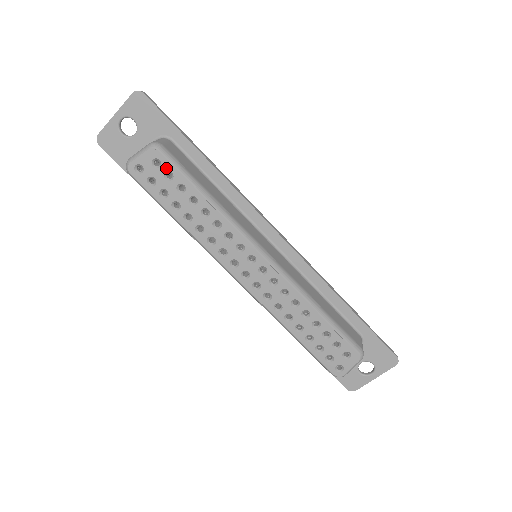
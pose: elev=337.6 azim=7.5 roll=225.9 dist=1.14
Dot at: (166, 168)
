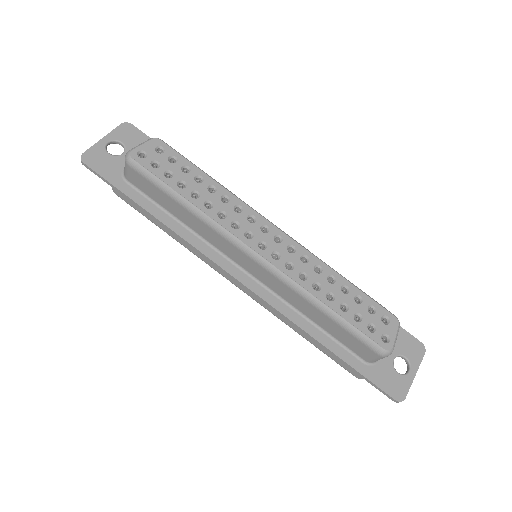
Dot at: (170, 153)
